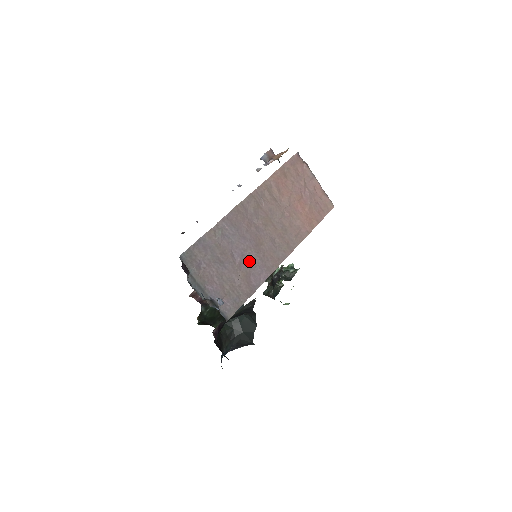
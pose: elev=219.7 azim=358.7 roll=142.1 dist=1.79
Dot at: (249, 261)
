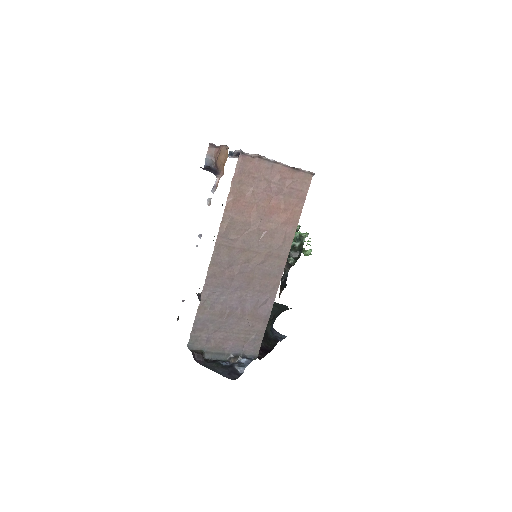
Dot at: (249, 302)
